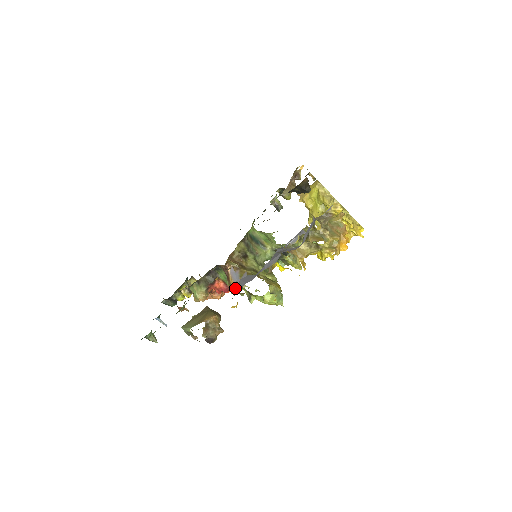
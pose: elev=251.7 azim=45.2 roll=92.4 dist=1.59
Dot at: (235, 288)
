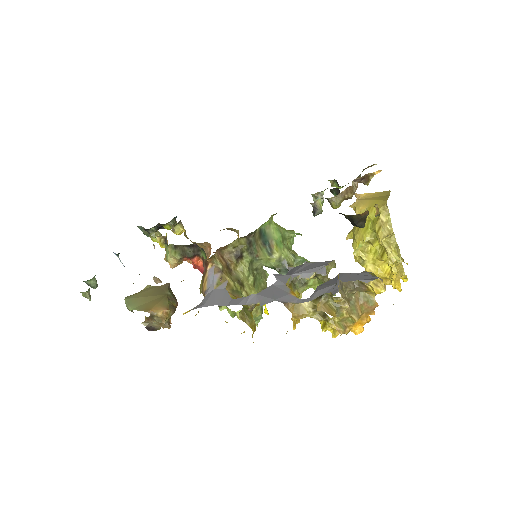
Dot at: (205, 293)
